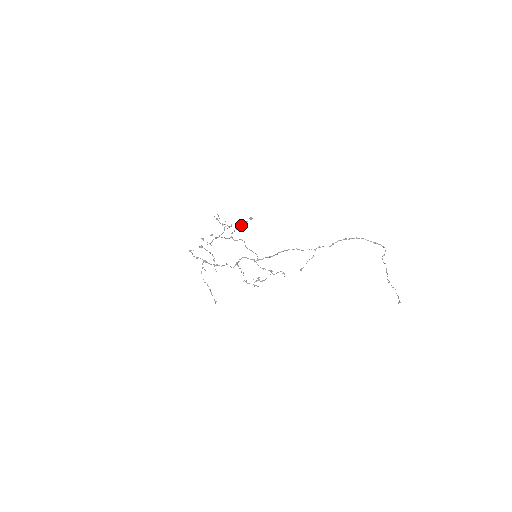
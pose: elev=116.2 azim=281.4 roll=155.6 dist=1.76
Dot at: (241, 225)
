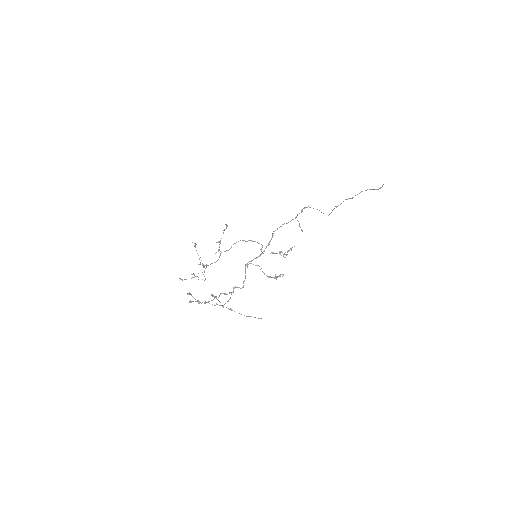
Dot at: occluded
